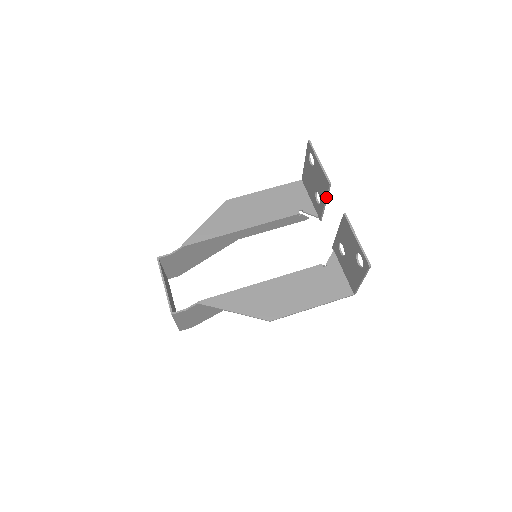
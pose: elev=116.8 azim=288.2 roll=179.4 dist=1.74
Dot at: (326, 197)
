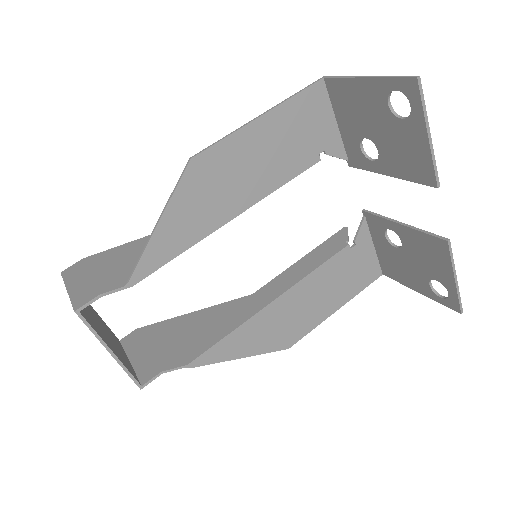
Dot at: (404, 179)
